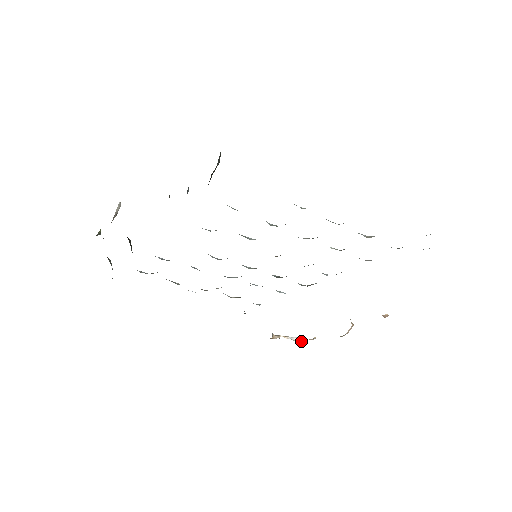
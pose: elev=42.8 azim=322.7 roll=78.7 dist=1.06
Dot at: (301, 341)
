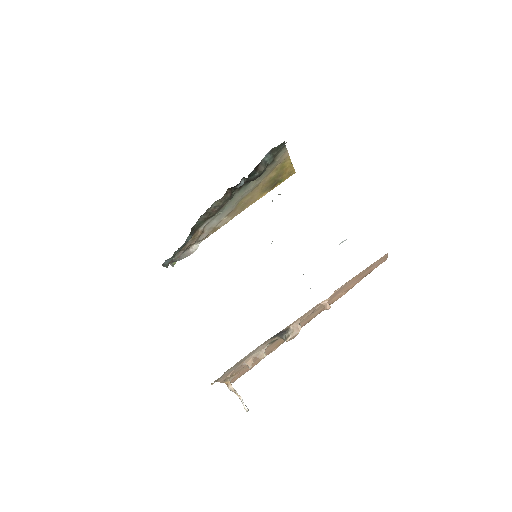
Dot at: occluded
